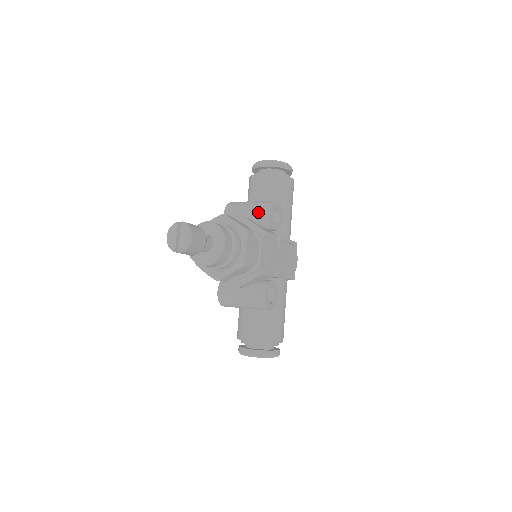
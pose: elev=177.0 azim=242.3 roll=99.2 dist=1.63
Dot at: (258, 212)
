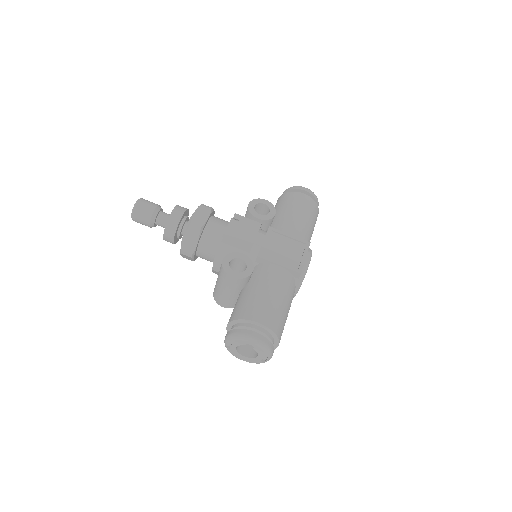
Dot at: occluded
